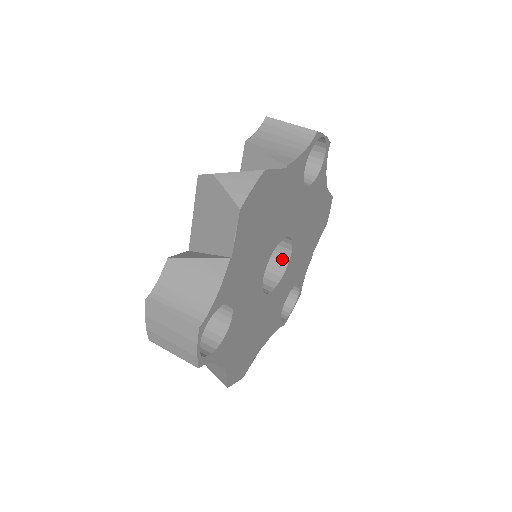
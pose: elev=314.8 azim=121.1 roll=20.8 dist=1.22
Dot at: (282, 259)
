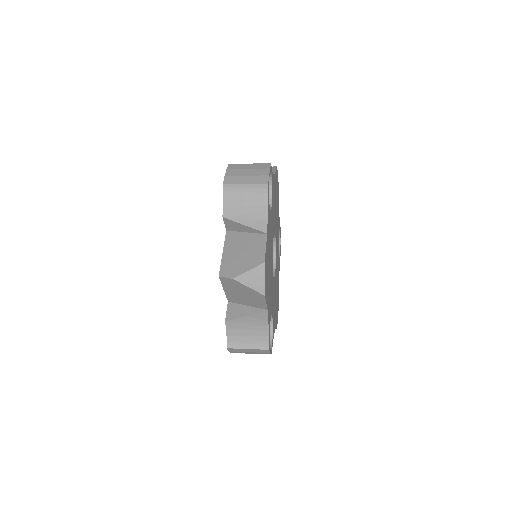
Dot at: occluded
